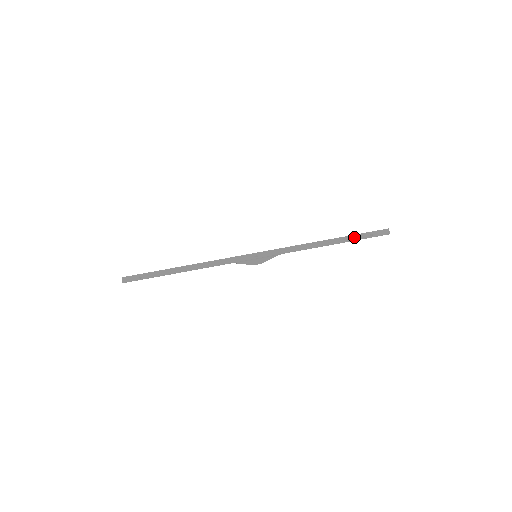
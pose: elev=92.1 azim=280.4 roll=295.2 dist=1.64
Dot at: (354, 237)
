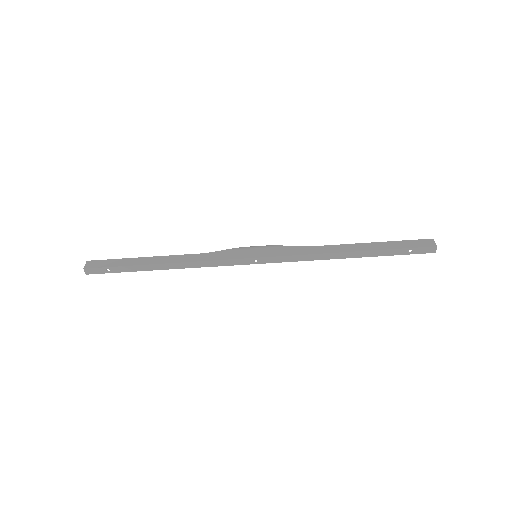
Dot at: (388, 252)
